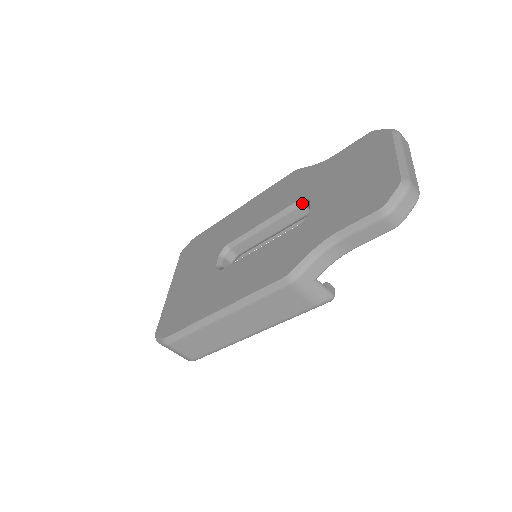
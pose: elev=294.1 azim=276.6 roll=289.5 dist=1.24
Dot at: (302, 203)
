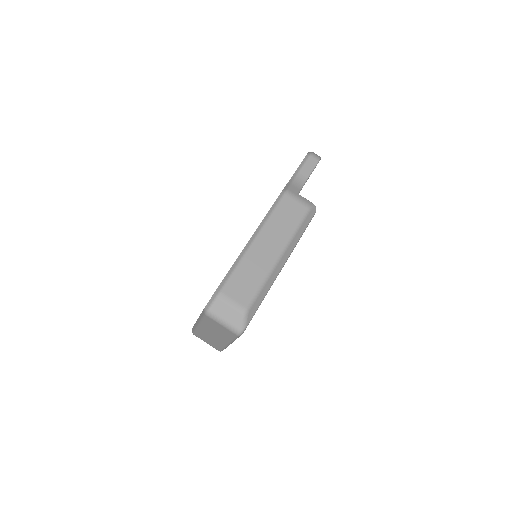
Dot at: occluded
